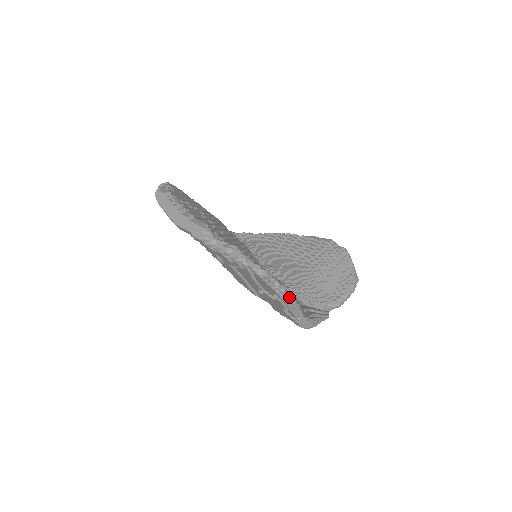
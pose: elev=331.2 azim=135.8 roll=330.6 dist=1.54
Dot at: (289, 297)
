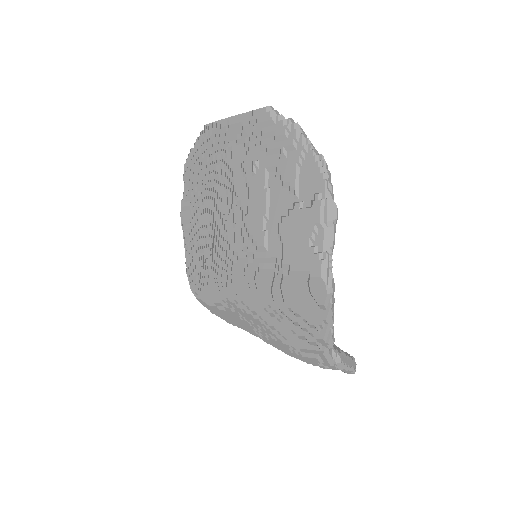
Dot at: (333, 201)
